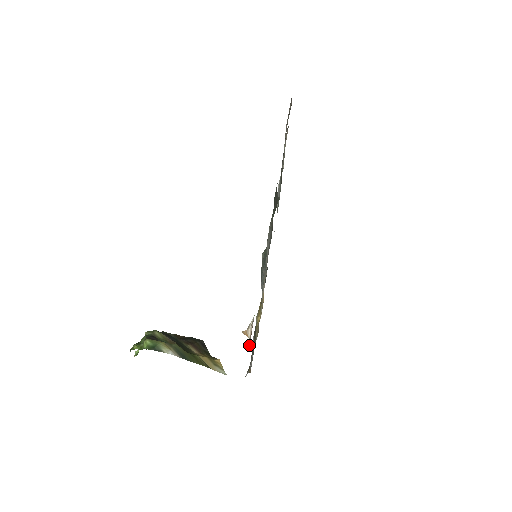
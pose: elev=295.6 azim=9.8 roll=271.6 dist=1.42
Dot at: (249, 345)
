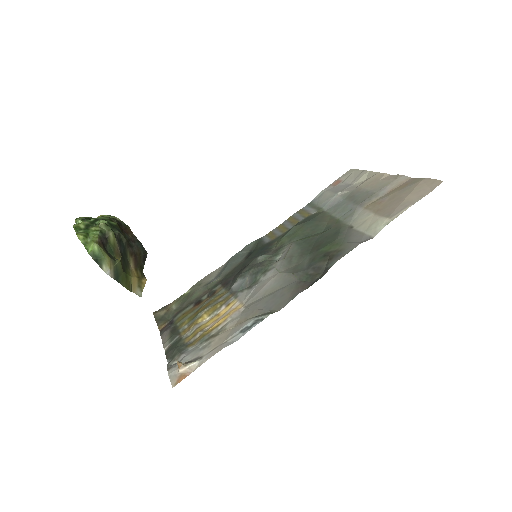
Dot at: (172, 384)
